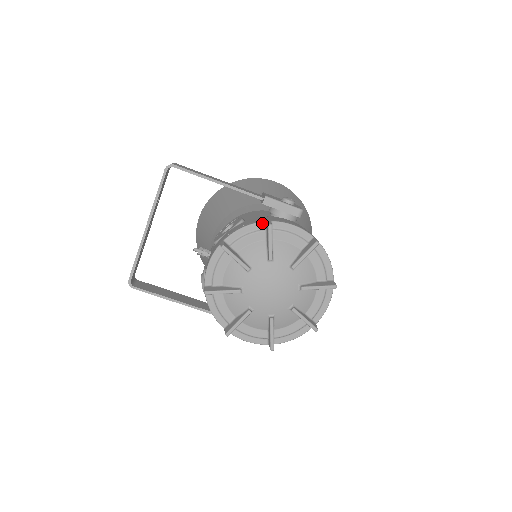
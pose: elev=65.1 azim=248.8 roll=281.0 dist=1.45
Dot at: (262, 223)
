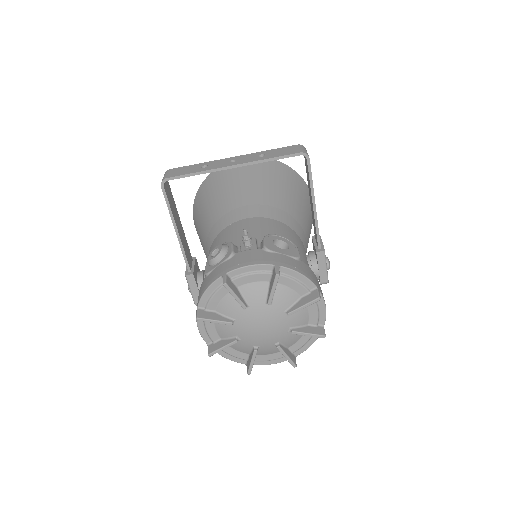
Dot at: (314, 285)
